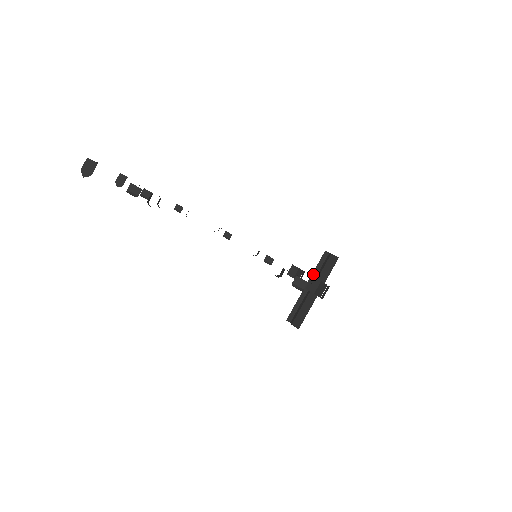
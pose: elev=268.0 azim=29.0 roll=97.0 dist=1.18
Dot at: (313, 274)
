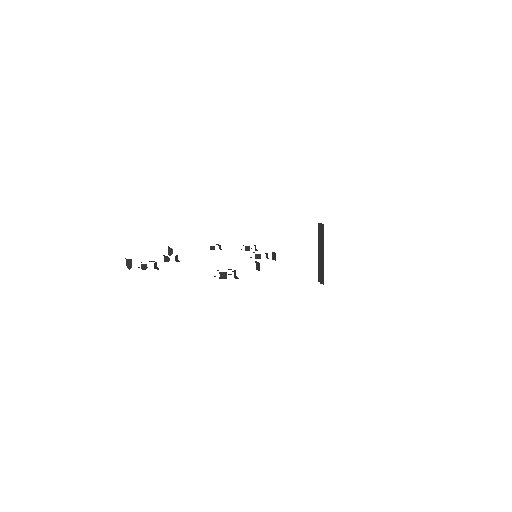
Dot at: (318, 243)
